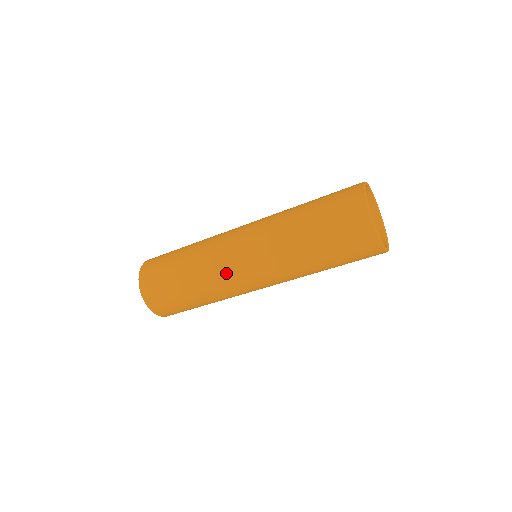
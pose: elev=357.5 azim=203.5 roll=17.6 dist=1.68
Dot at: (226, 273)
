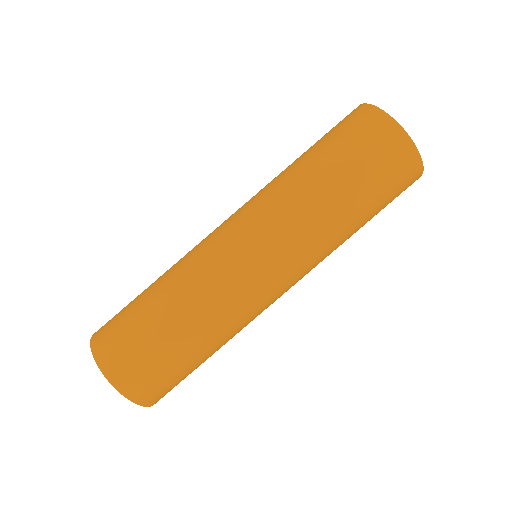
Dot at: (256, 306)
